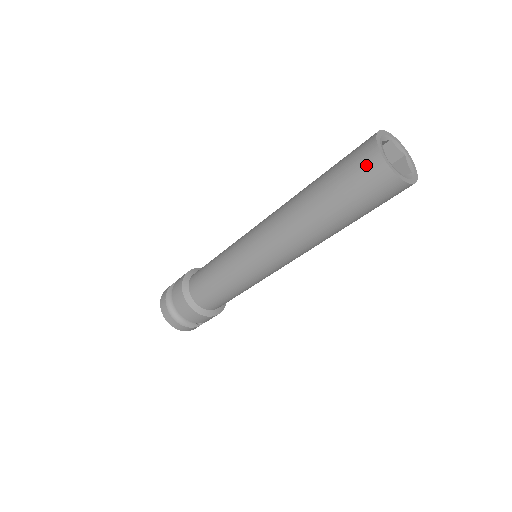
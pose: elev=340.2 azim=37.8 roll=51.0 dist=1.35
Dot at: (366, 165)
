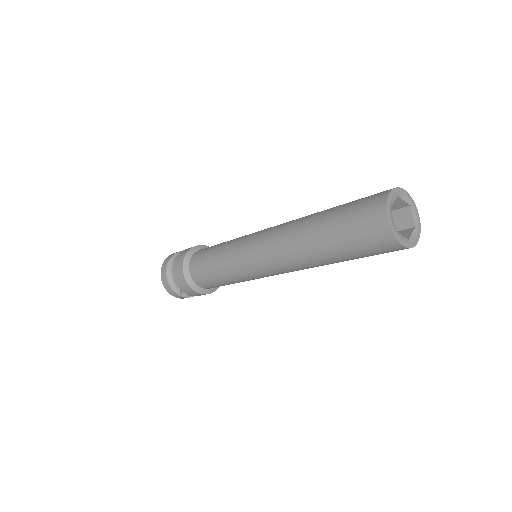
Dot at: (372, 203)
